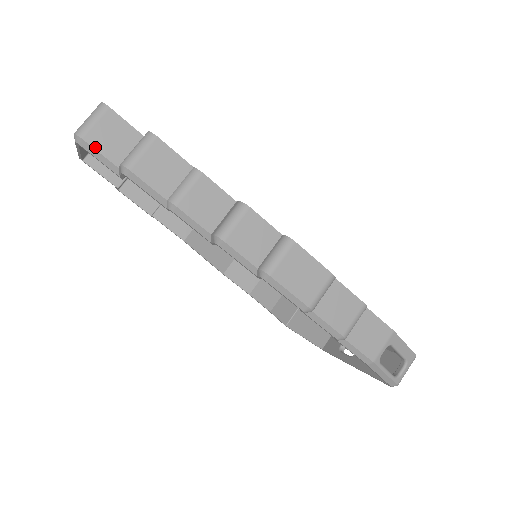
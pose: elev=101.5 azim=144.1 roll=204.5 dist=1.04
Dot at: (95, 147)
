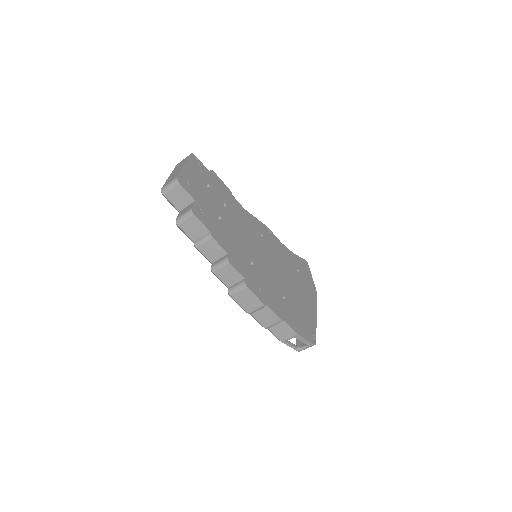
Dot at: (169, 200)
